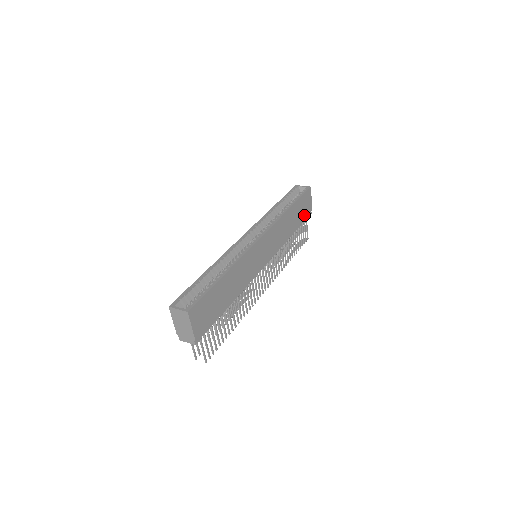
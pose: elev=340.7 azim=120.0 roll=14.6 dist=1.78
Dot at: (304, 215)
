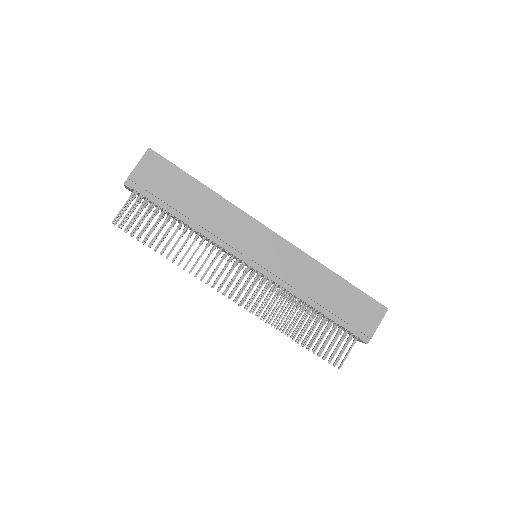
Dot at: (352, 320)
